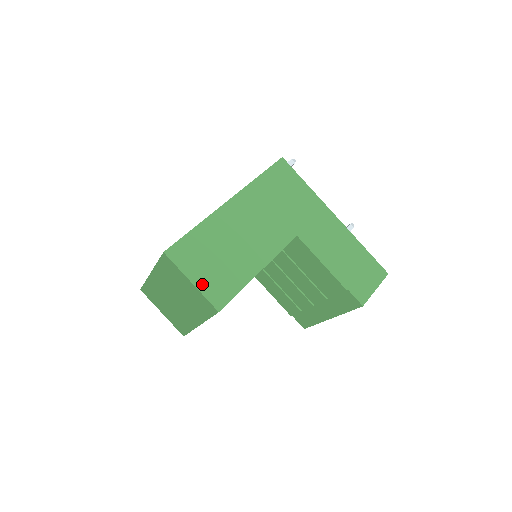
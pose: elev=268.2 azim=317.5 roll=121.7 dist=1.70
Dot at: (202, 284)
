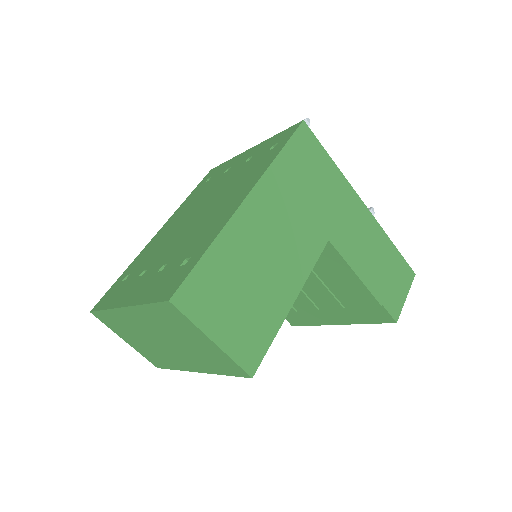
Dot at: (227, 341)
